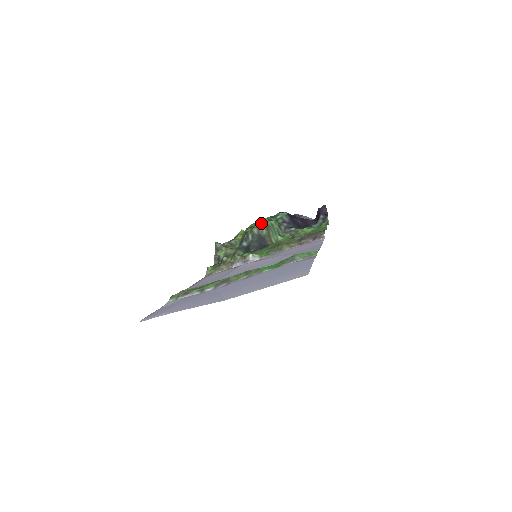
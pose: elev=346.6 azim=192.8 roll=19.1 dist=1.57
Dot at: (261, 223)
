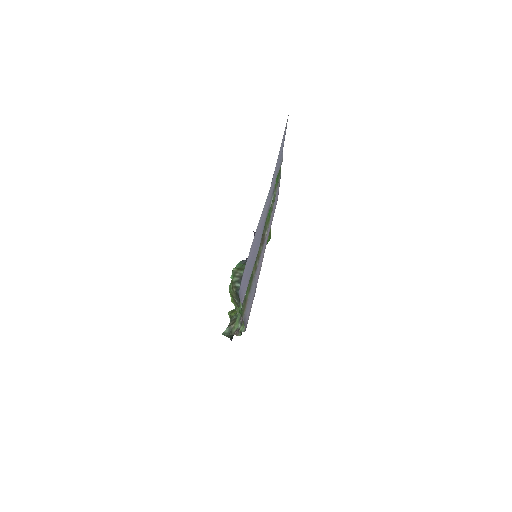
Dot at: (233, 272)
